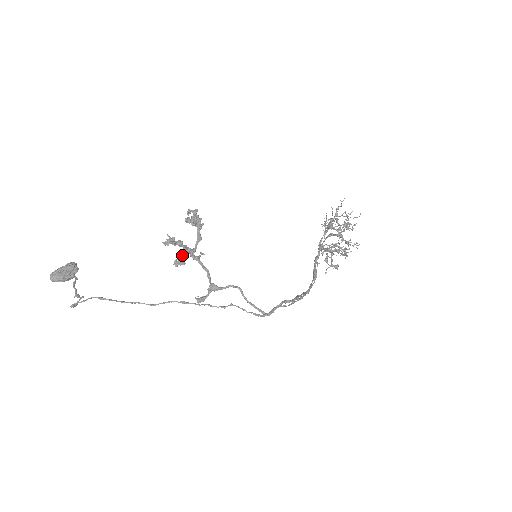
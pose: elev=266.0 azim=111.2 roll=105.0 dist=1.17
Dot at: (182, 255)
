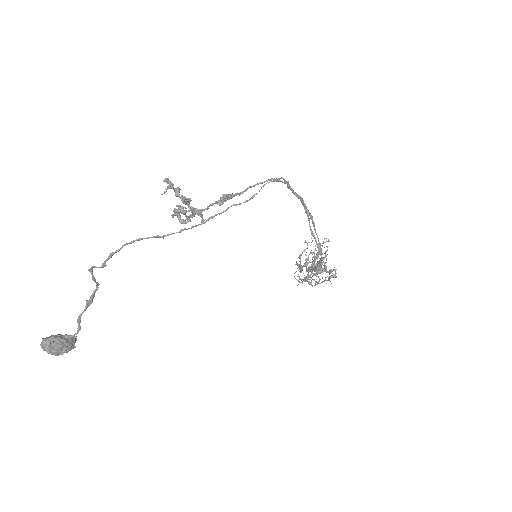
Dot at: (185, 202)
